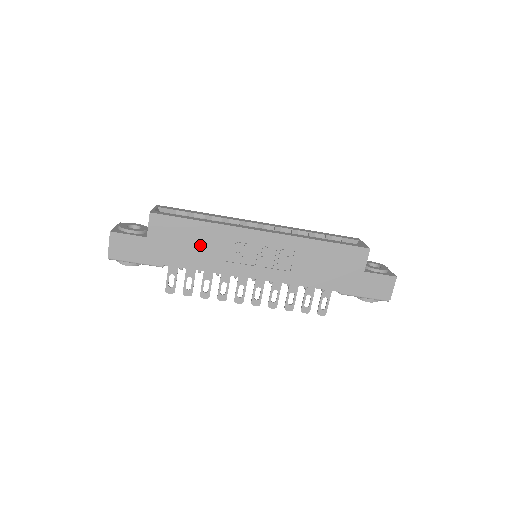
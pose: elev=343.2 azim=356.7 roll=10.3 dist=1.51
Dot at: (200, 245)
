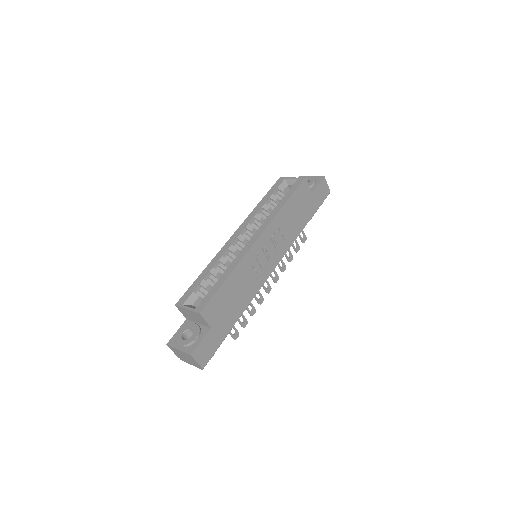
Dot at: (238, 291)
